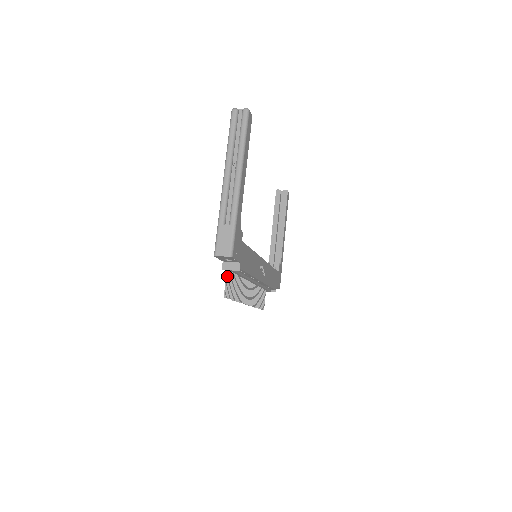
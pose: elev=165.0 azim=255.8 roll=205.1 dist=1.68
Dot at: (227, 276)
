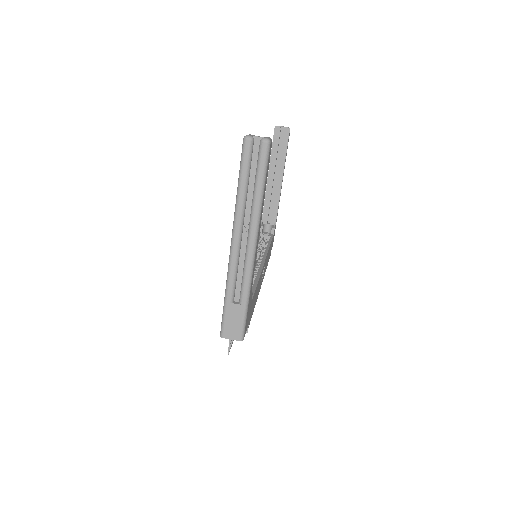
Dot at: occluded
